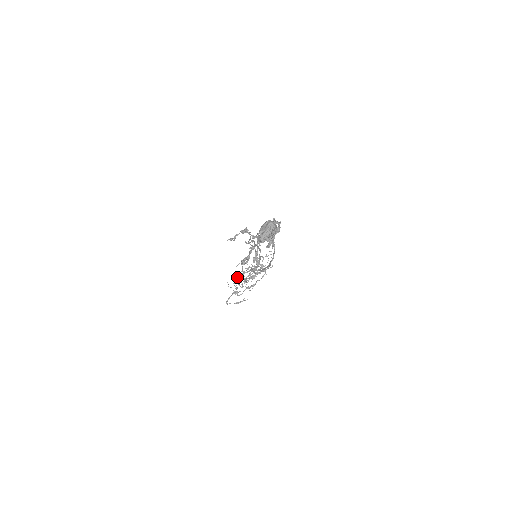
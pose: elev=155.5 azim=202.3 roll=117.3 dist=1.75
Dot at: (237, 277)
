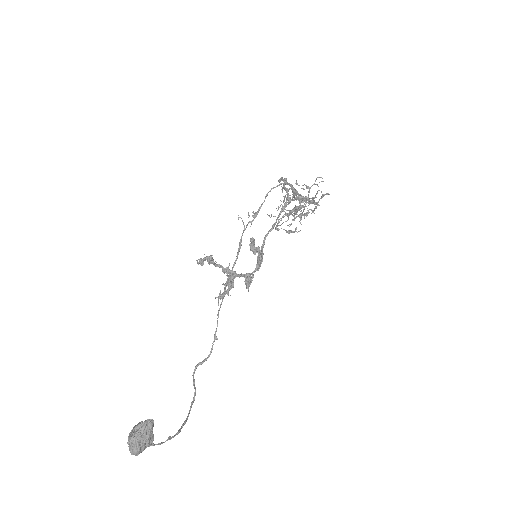
Dot at: (278, 207)
